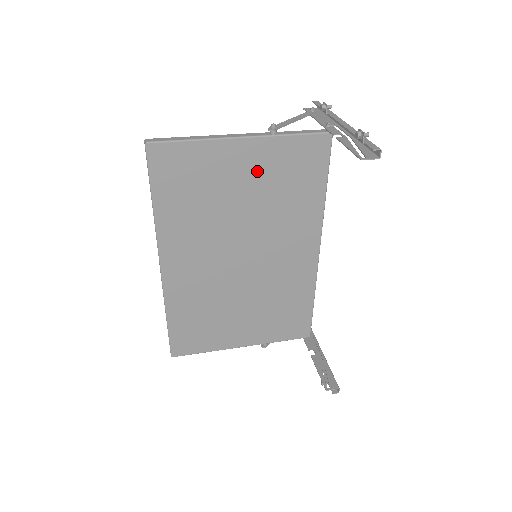
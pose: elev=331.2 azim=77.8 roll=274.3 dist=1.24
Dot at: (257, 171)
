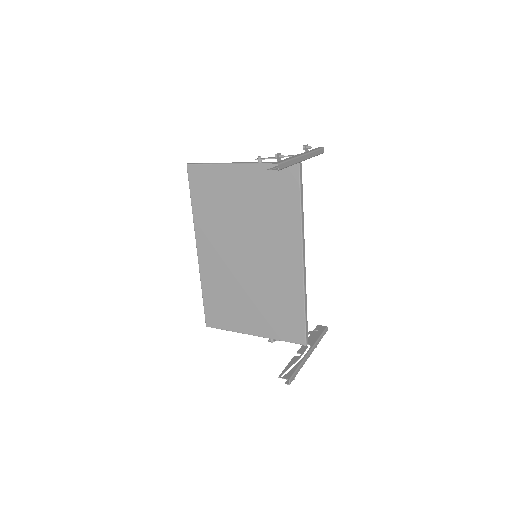
Dot at: (250, 189)
